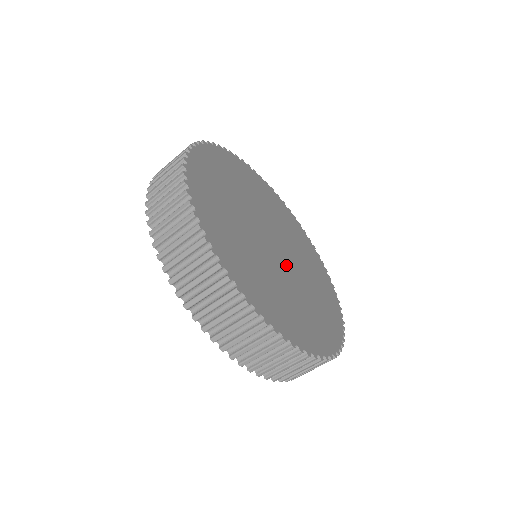
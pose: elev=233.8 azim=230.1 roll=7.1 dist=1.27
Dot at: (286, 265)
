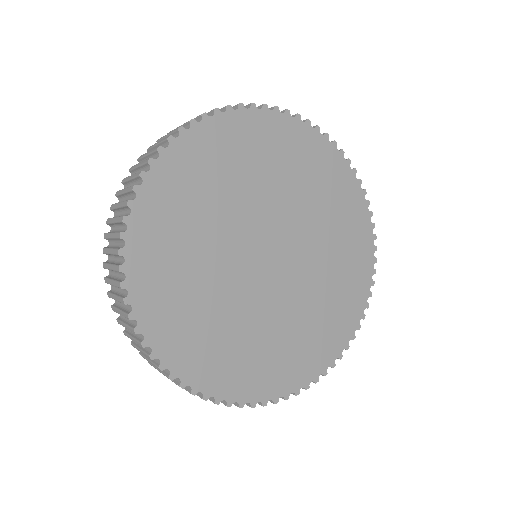
Dot at: (292, 269)
